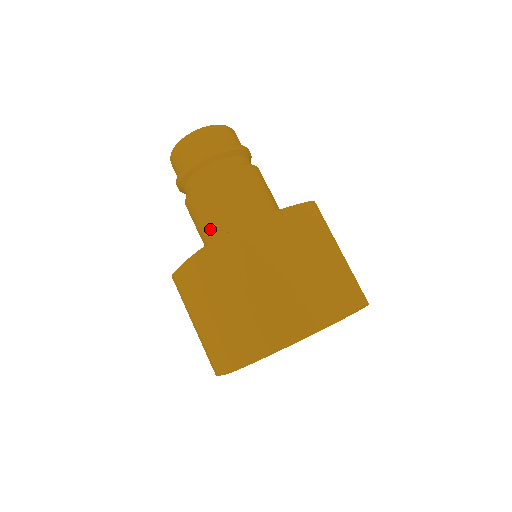
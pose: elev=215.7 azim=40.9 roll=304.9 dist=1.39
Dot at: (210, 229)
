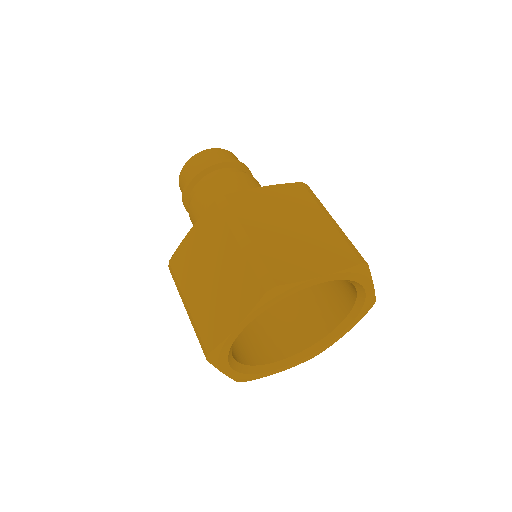
Dot at: occluded
